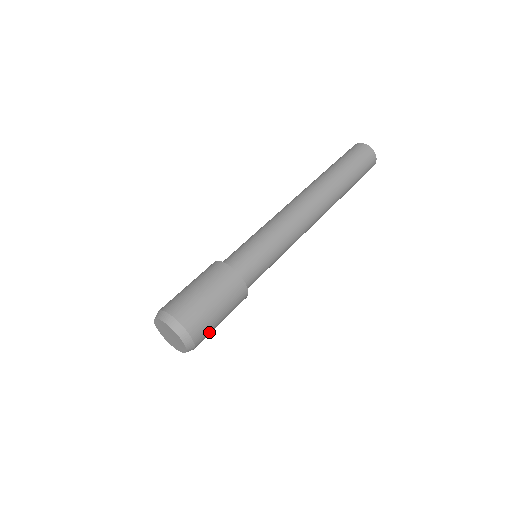
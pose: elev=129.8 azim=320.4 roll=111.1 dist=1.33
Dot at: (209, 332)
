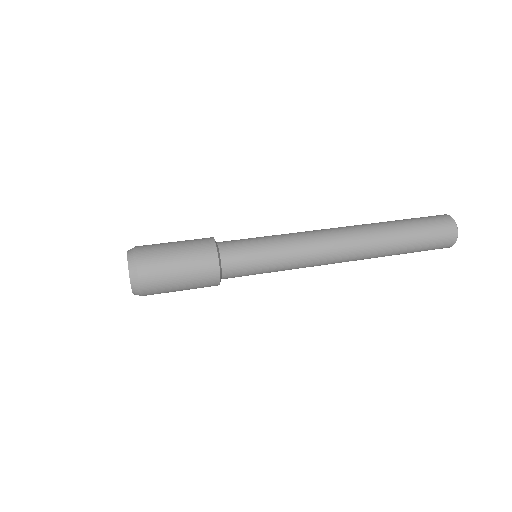
Dot at: (159, 269)
